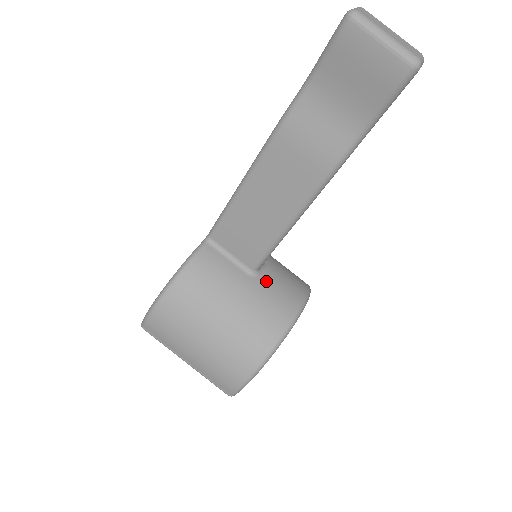
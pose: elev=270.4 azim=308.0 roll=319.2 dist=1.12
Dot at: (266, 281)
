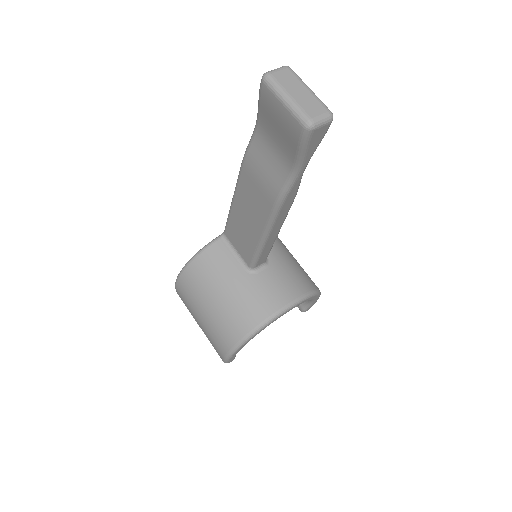
Dot at: (260, 279)
